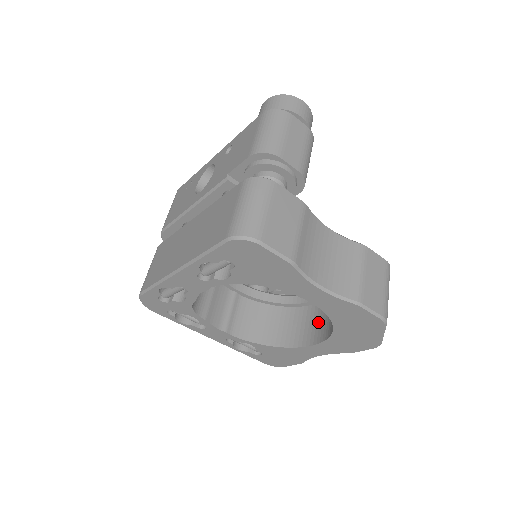
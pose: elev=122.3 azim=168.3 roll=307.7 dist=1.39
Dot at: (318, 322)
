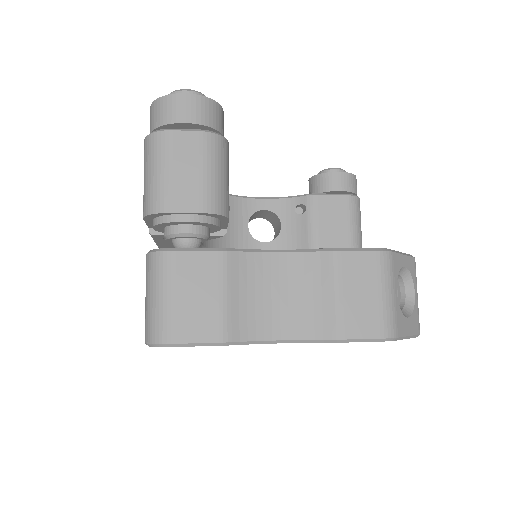
Dot at: occluded
